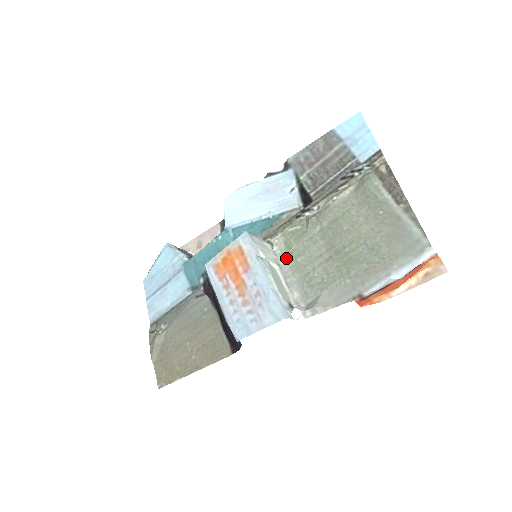
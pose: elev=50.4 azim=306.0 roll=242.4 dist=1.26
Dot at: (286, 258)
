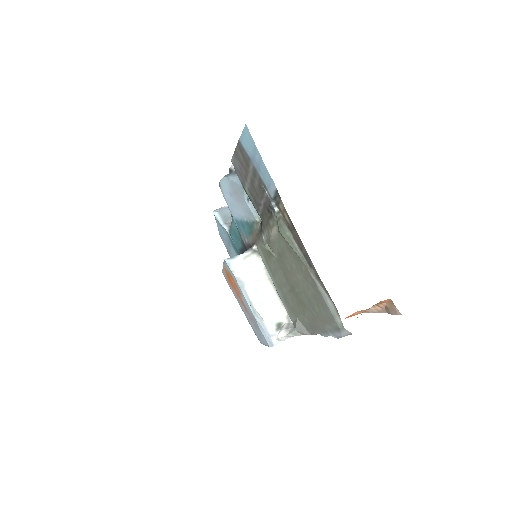
Dot at: (270, 271)
